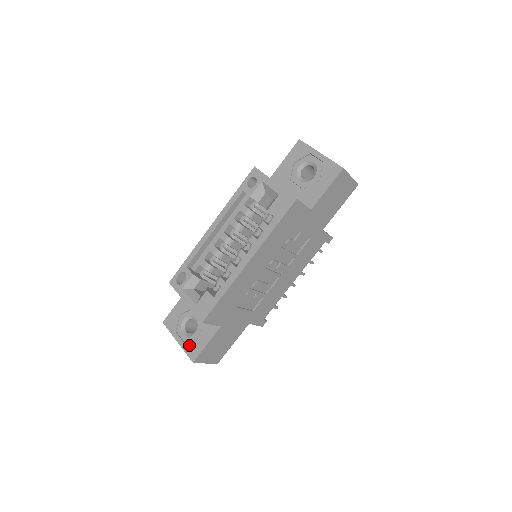
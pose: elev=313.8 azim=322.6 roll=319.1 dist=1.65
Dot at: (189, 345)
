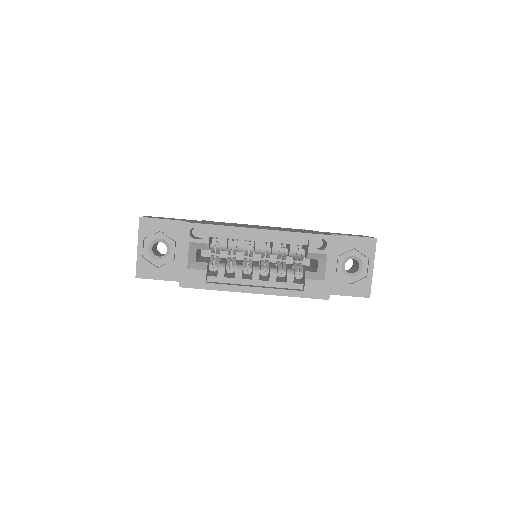
Dot at: (145, 263)
